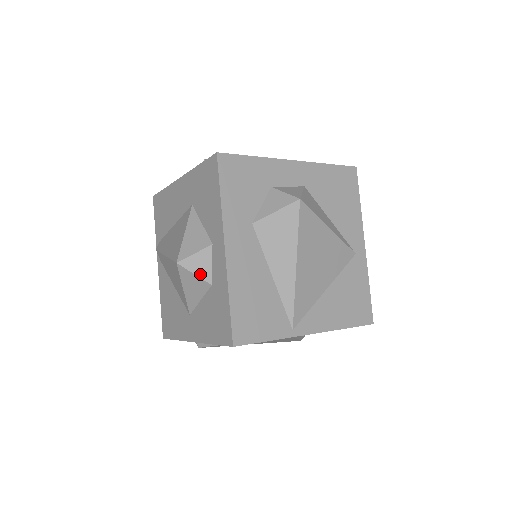
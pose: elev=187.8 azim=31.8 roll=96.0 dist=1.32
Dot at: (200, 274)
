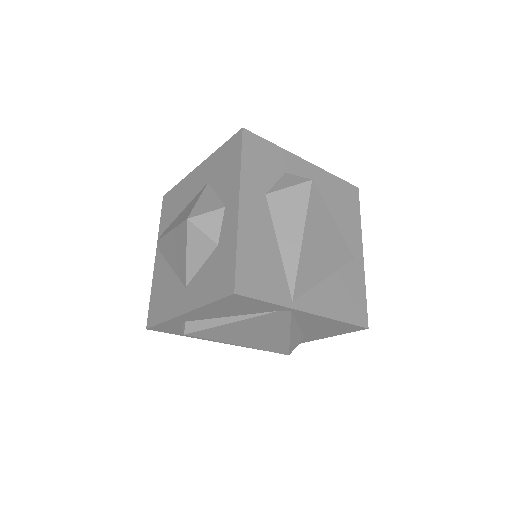
Dot at: (208, 233)
